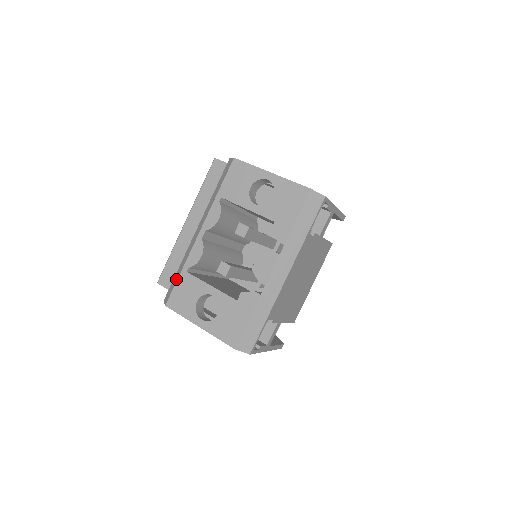
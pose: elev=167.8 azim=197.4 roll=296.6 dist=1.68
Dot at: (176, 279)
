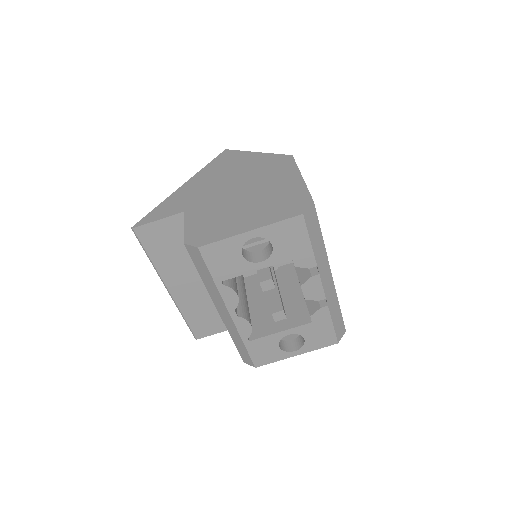
Dot at: (244, 350)
